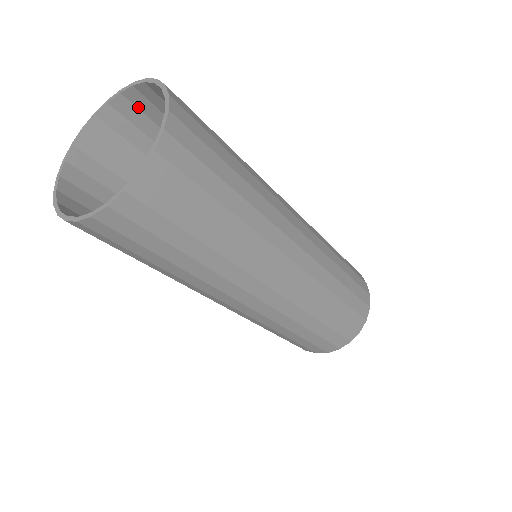
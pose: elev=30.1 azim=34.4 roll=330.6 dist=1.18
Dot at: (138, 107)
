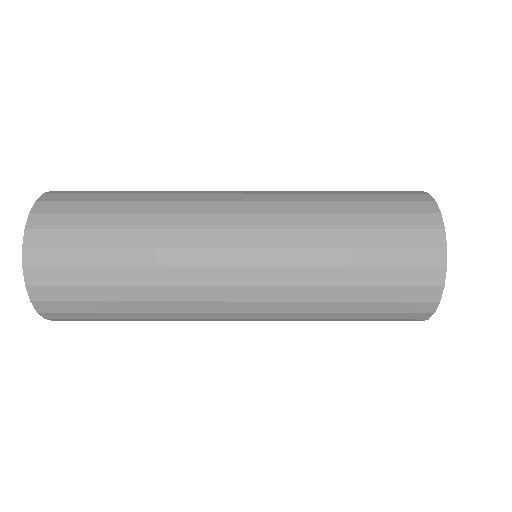
Dot at: occluded
